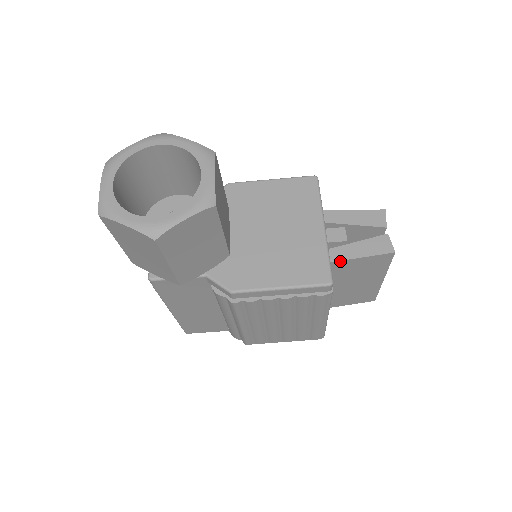
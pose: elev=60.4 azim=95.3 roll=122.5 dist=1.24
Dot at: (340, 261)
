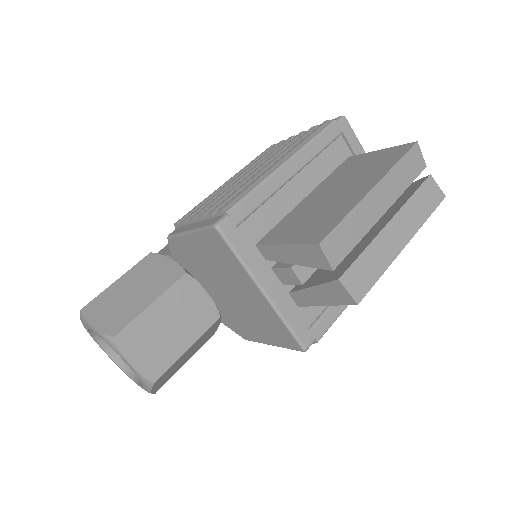
Dot at: (310, 305)
